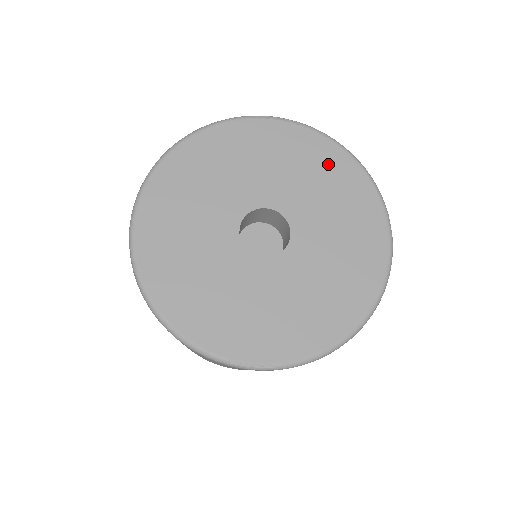
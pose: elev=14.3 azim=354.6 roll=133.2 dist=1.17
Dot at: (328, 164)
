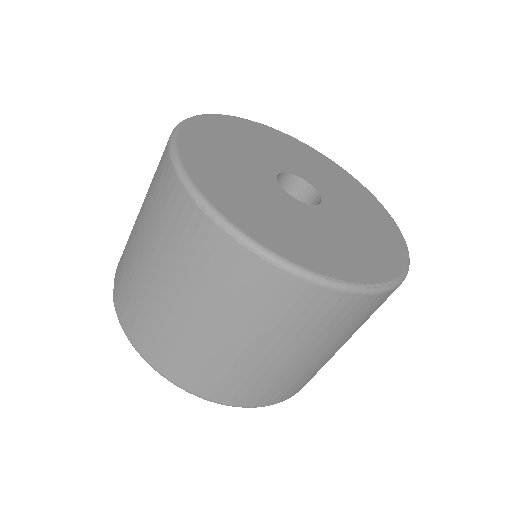
Dot at: (295, 146)
